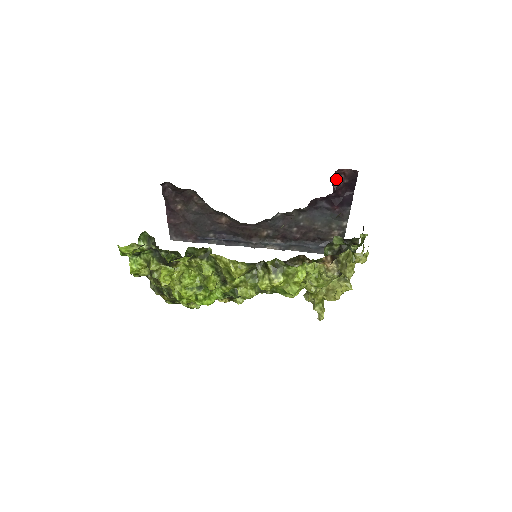
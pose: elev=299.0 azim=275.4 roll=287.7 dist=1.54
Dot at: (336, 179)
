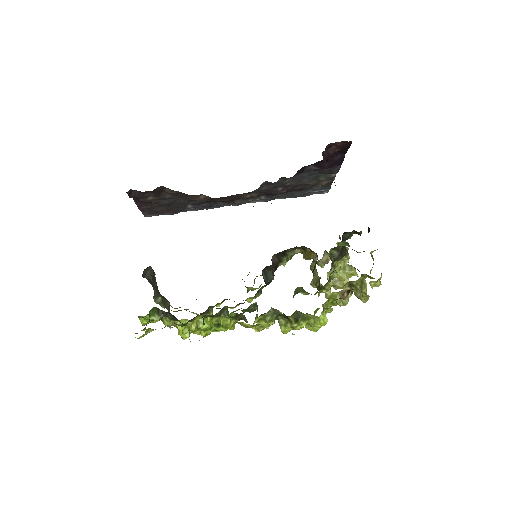
Dot at: (326, 150)
